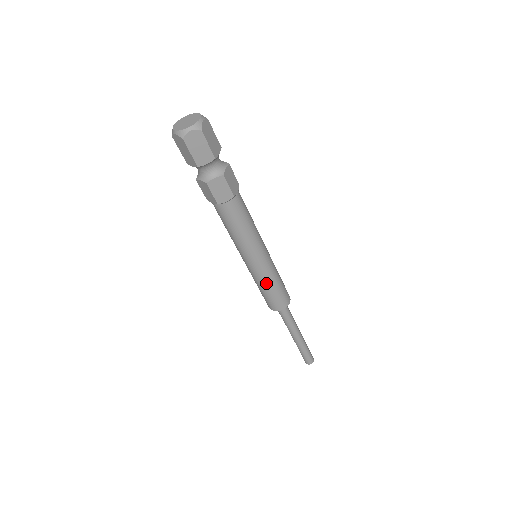
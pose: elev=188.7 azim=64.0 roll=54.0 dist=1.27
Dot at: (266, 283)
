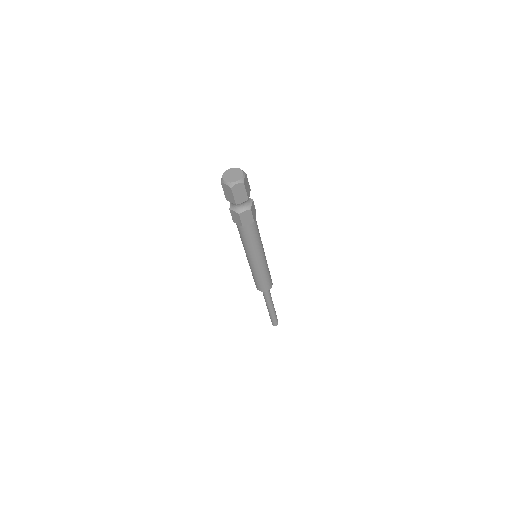
Dot at: (253, 273)
